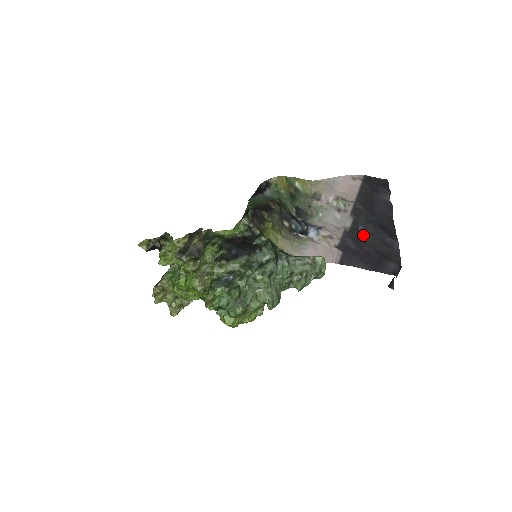
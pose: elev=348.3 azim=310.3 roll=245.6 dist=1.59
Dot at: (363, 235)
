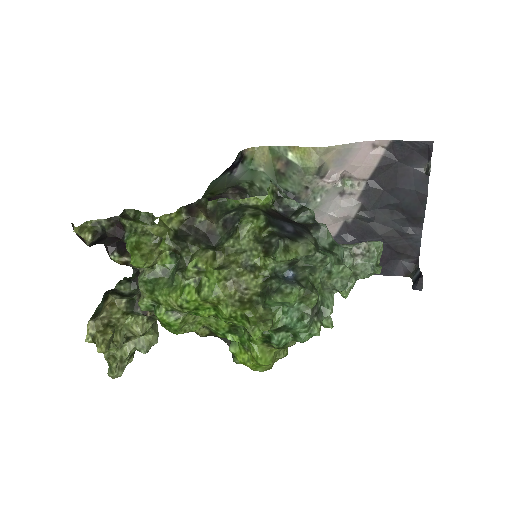
Dot at: (373, 225)
